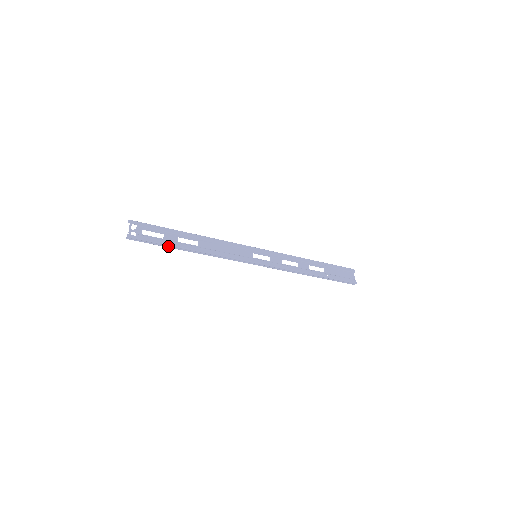
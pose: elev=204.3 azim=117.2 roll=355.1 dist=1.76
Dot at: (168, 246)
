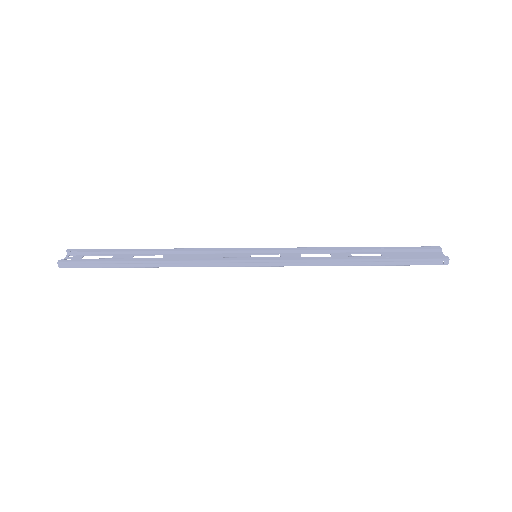
Dot at: (117, 265)
